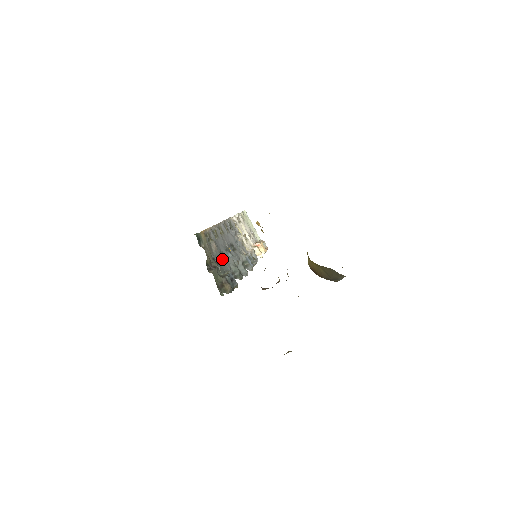
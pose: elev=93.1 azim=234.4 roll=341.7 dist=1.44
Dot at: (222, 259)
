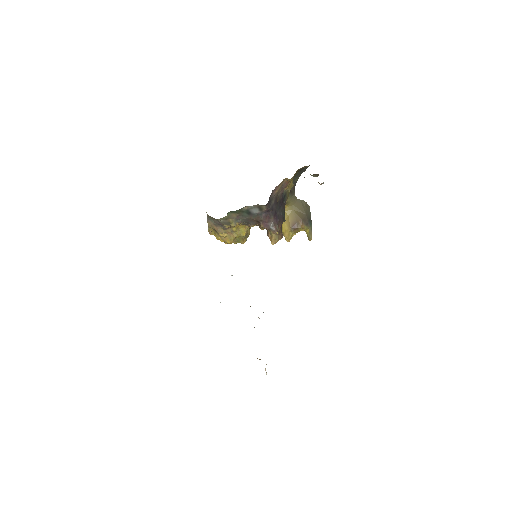
Dot at: occluded
